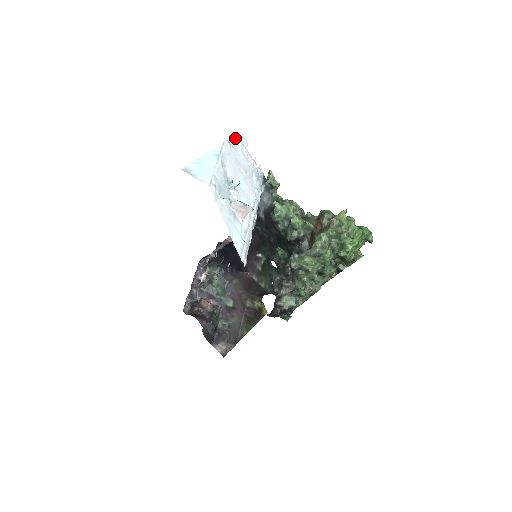
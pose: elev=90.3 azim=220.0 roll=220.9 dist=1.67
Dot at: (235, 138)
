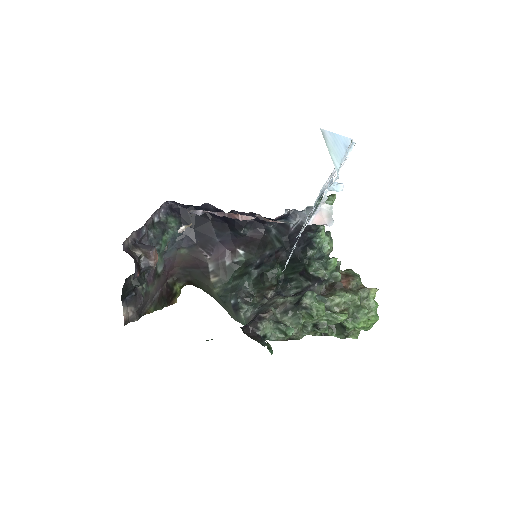
Dot at: occluded
